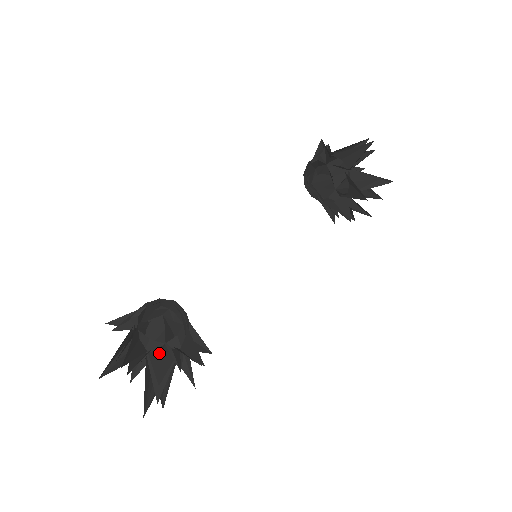
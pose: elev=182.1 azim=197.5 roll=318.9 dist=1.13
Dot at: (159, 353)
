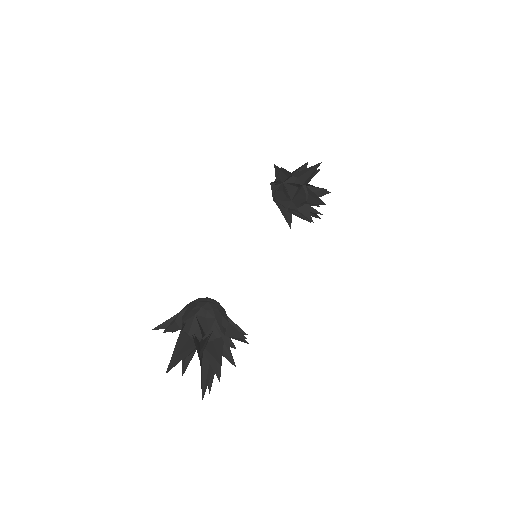
Dot at: (209, 342)
